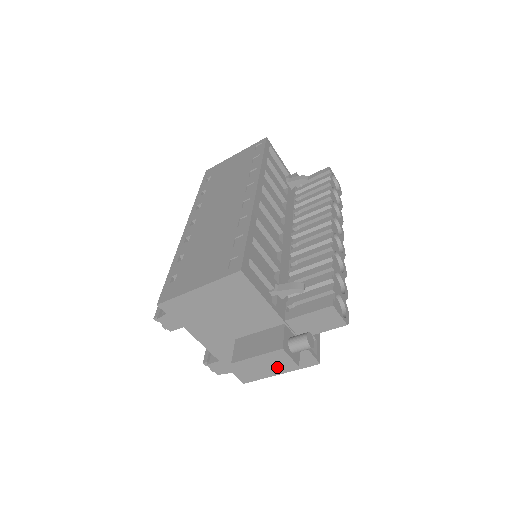
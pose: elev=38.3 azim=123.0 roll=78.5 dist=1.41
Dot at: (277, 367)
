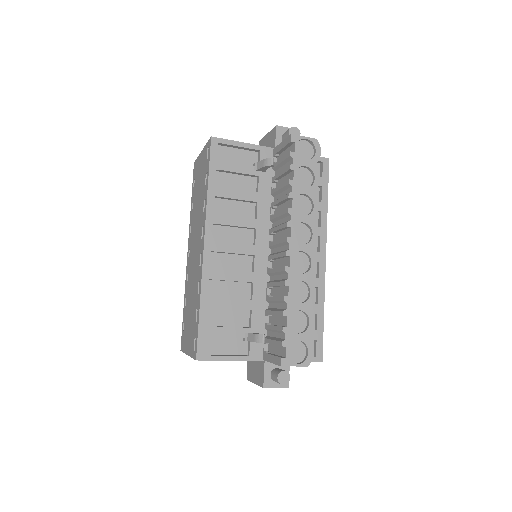
Dot at: occluded
